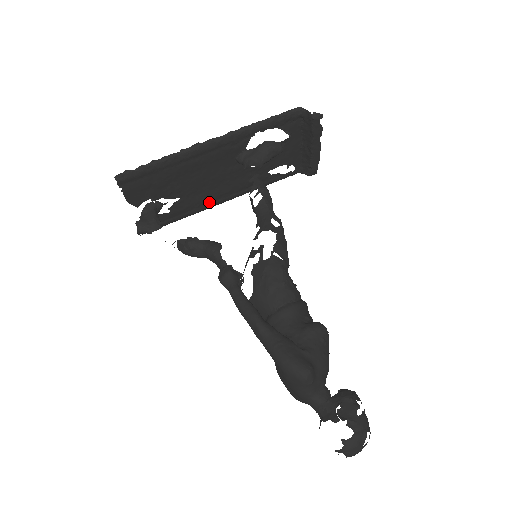
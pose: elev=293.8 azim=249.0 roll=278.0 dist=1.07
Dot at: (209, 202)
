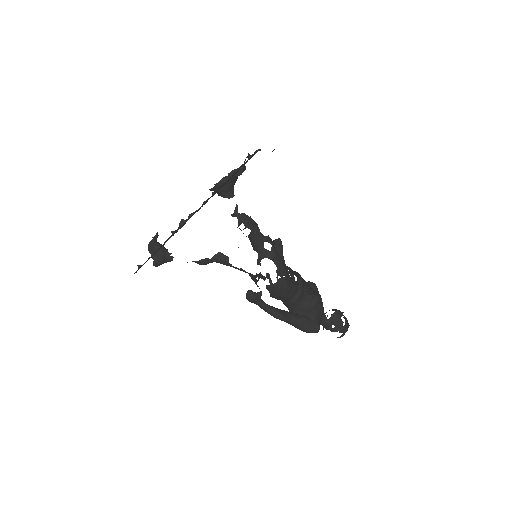
Dot at: occluded
